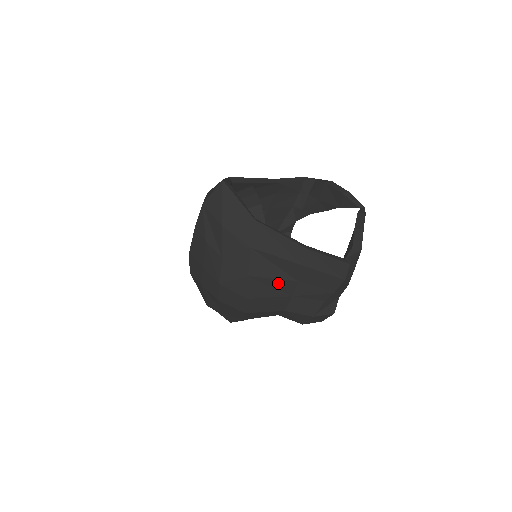
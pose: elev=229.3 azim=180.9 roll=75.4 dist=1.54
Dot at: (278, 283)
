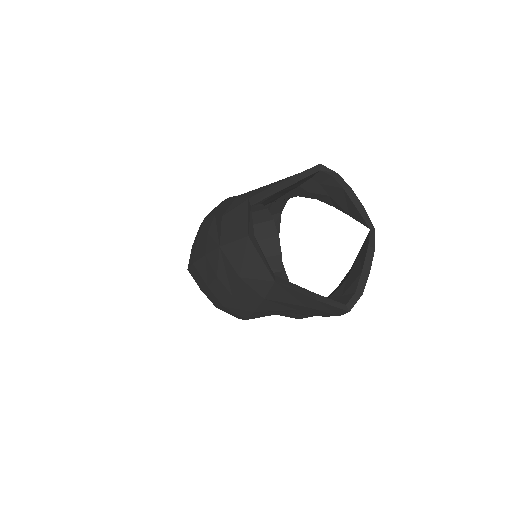
Dot at: (279, 311)
